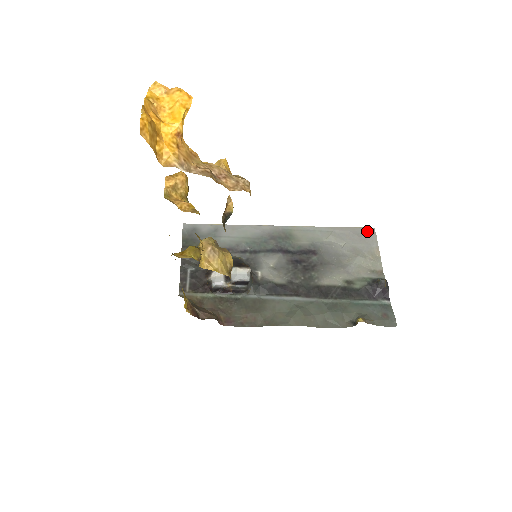
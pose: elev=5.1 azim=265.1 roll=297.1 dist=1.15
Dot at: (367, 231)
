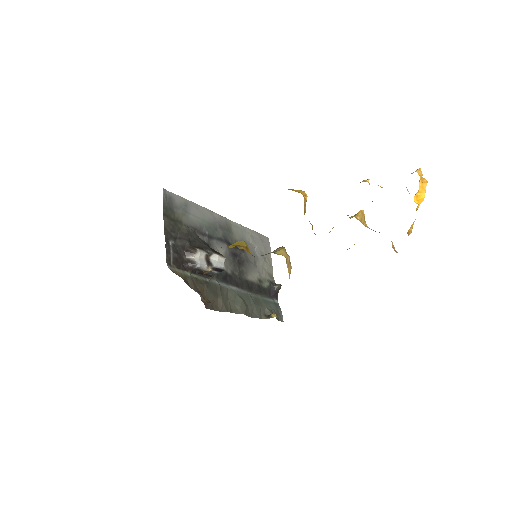
Dot at: (266, 239)
